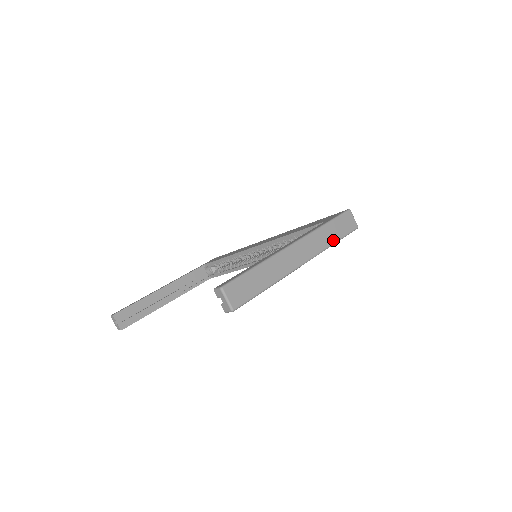
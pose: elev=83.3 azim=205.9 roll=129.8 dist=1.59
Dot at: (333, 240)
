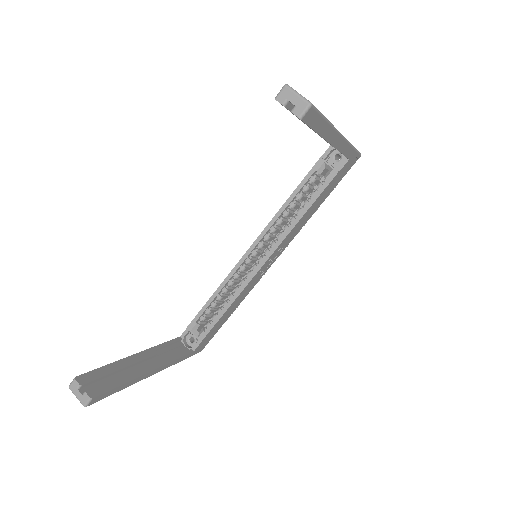
Dot at: occluded
